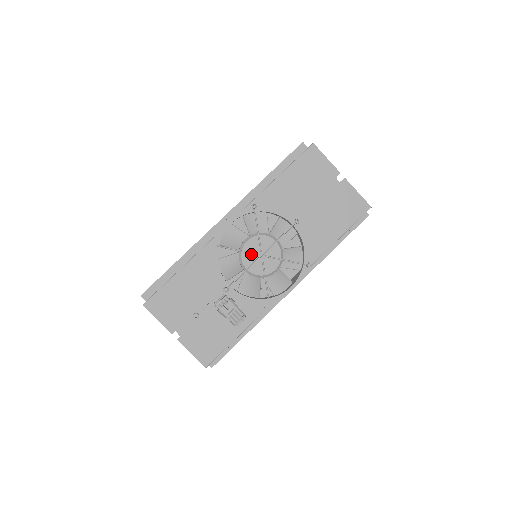
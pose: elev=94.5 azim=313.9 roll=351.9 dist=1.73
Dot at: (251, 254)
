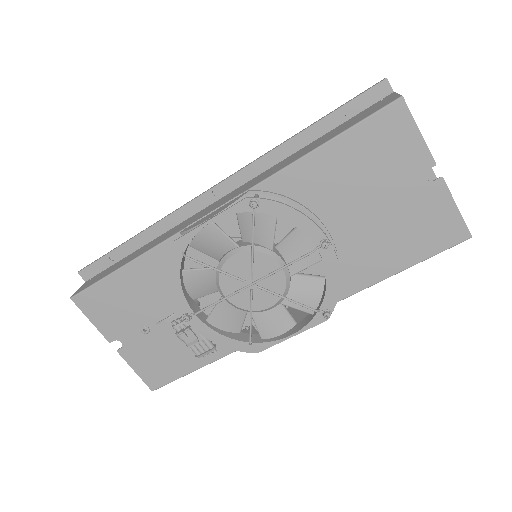
Dot at: (236, 276)
